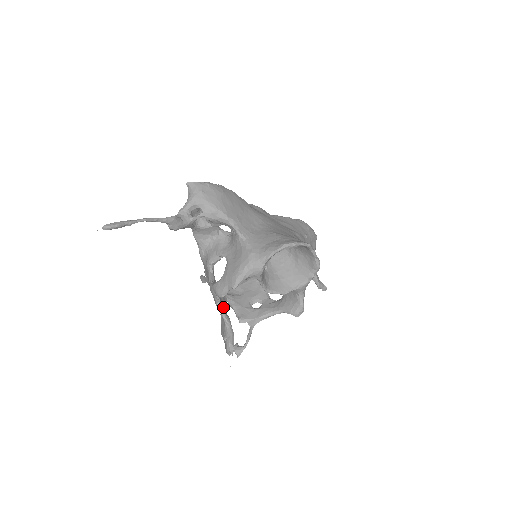
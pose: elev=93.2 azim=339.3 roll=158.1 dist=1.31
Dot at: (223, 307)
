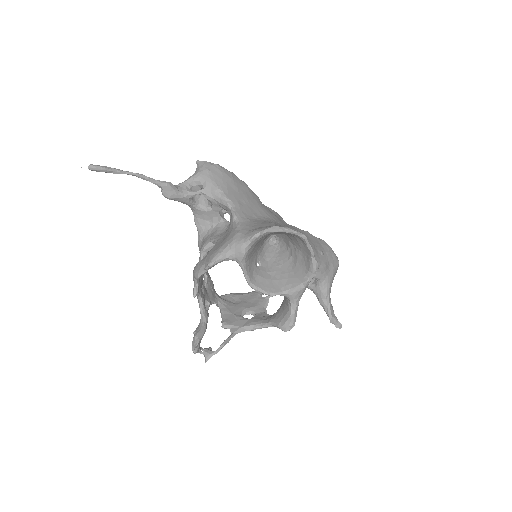
Dot at: (207, 304)
